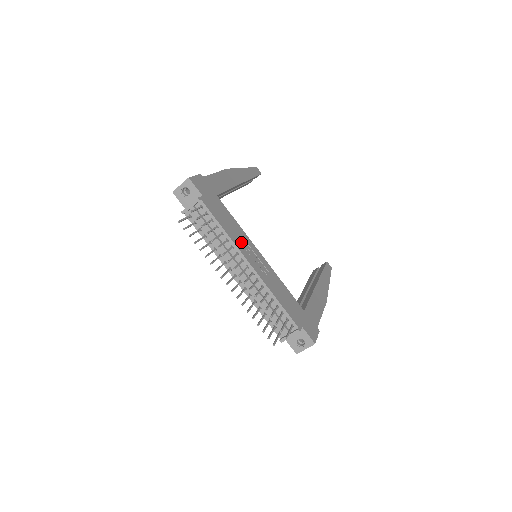
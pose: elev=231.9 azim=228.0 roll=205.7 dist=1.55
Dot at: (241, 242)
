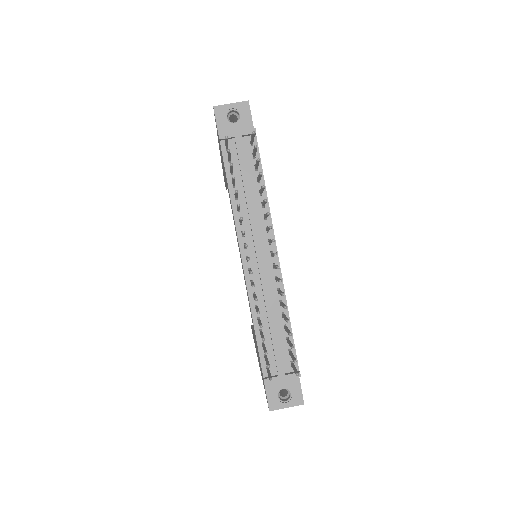
Dot at: occluded
